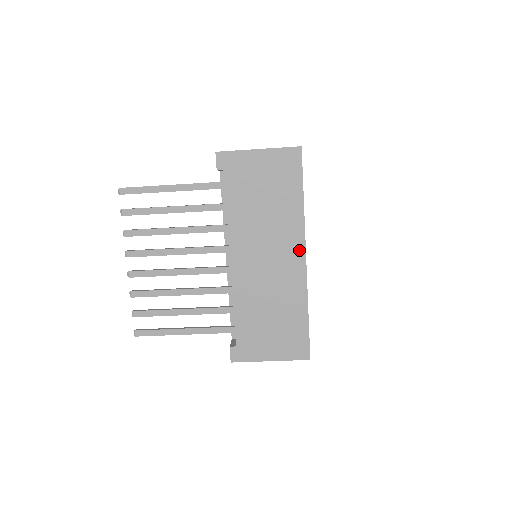
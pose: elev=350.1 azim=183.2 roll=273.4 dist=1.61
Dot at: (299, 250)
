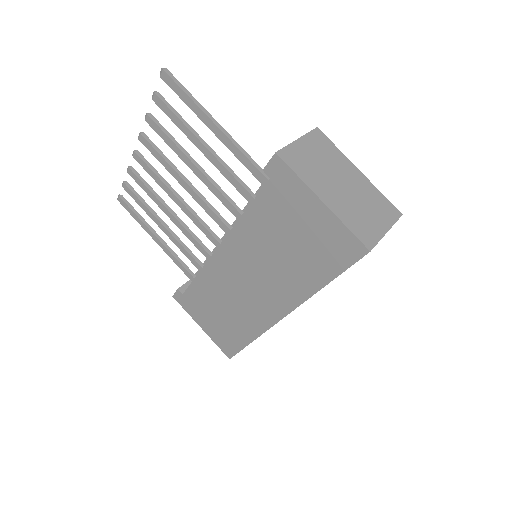
Dot at: (282, 308)
